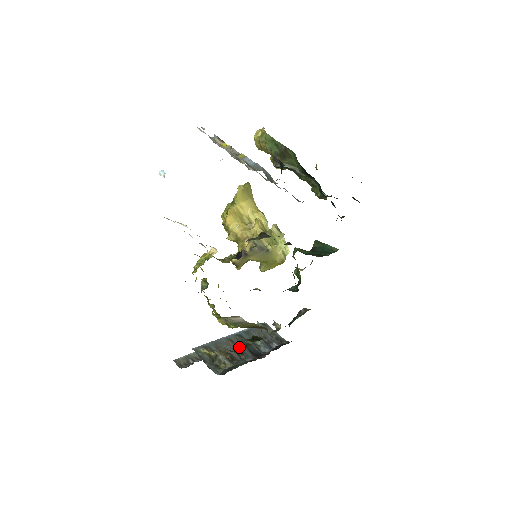
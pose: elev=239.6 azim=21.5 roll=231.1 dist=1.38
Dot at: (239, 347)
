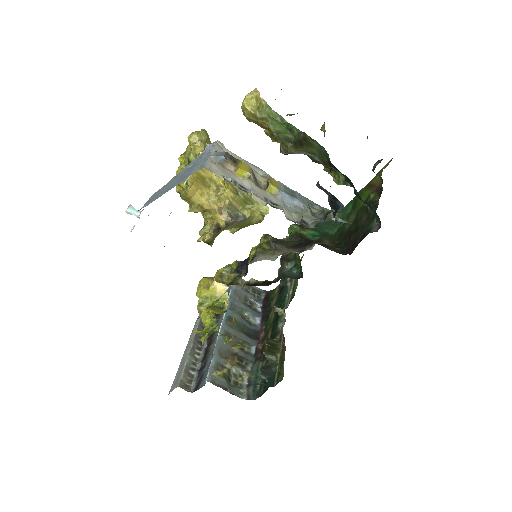
Dot at: (266, 372)
